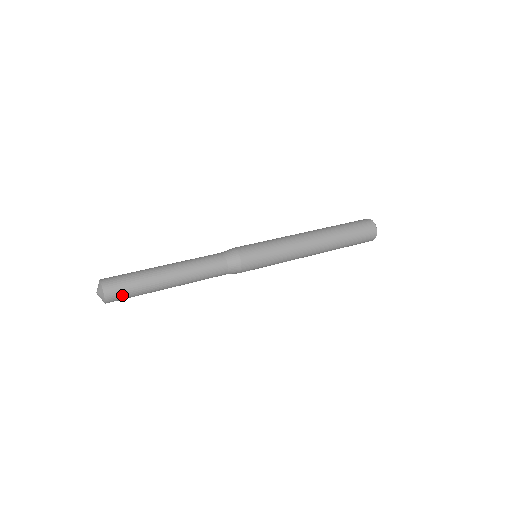
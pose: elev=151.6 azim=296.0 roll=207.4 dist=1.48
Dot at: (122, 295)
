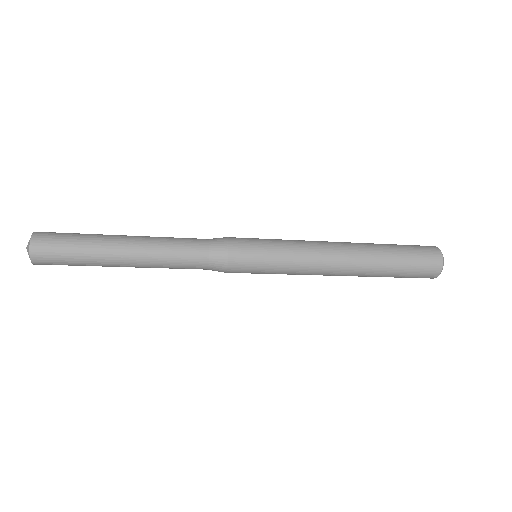
Dot at: (55, 243)
